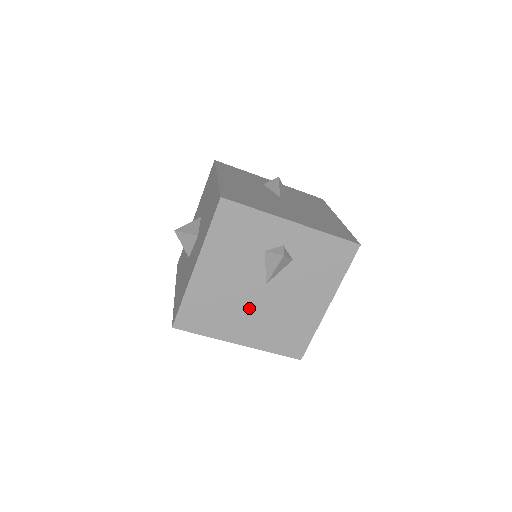
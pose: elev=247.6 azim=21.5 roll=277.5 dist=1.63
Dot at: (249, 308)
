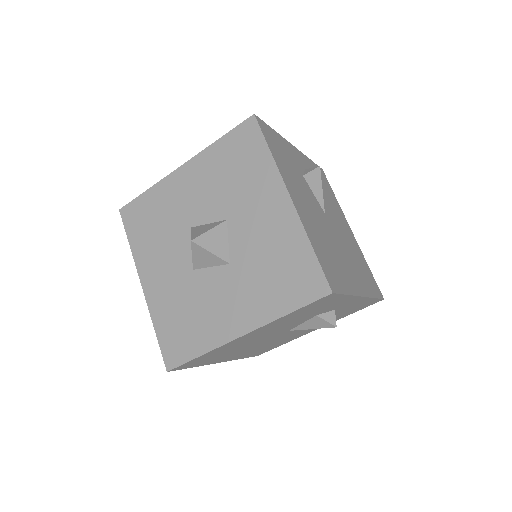
Dot at: (337, 245)
